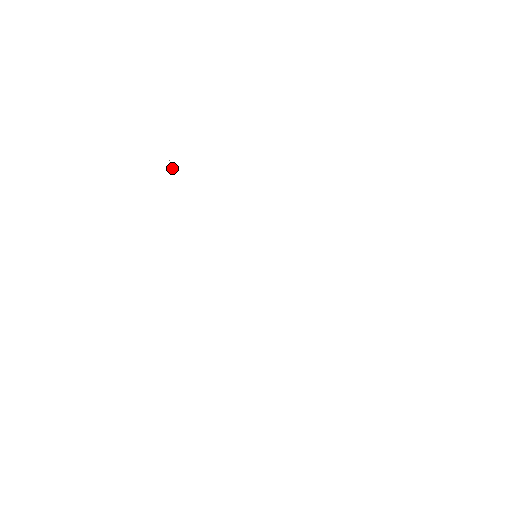
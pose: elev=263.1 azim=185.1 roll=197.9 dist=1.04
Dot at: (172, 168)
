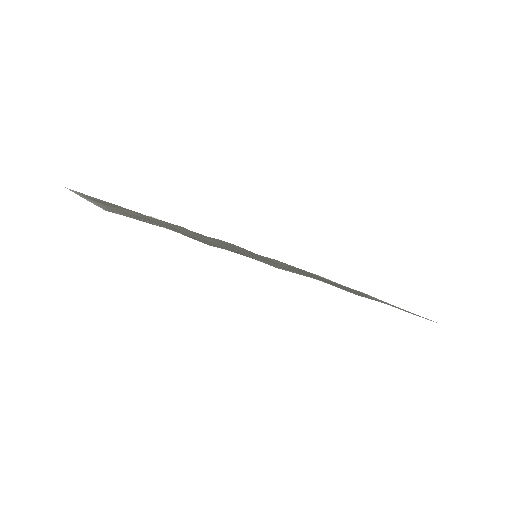
Dot at: occluded
